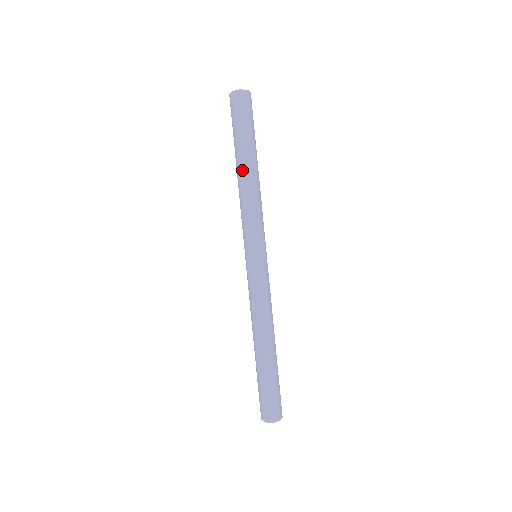
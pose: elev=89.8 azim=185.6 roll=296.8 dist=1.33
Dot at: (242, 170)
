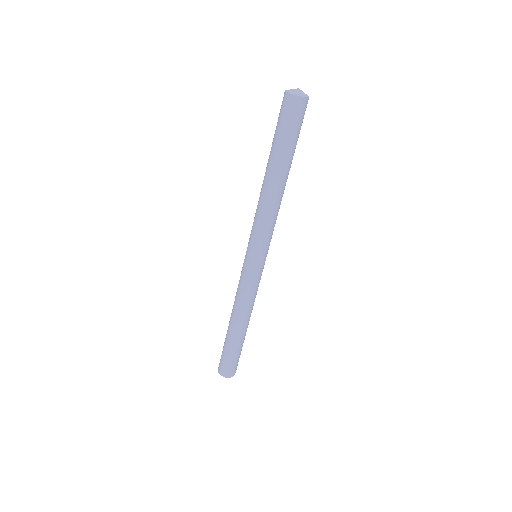
Dot at: (271, 181)
